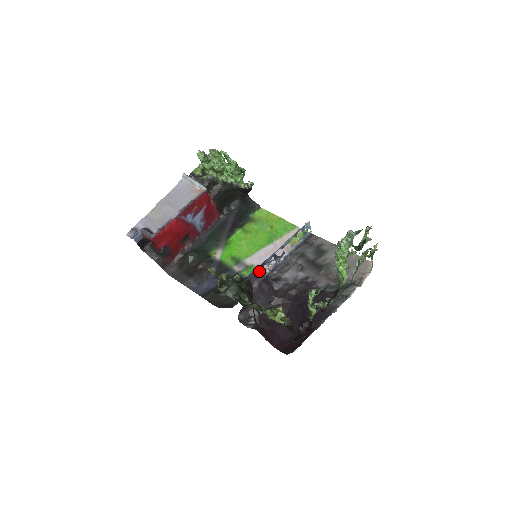
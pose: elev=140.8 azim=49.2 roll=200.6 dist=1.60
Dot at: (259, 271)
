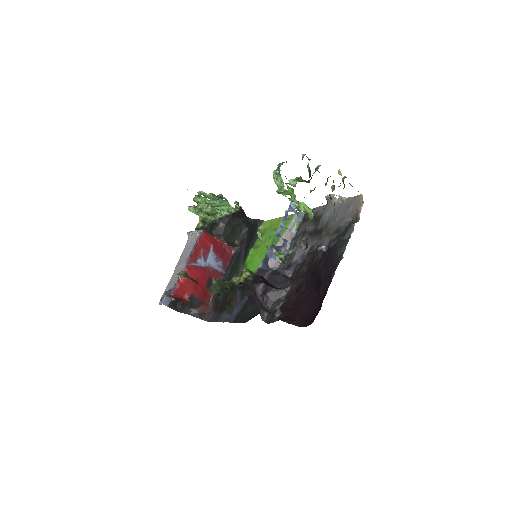
Dot at: (266, 268)
